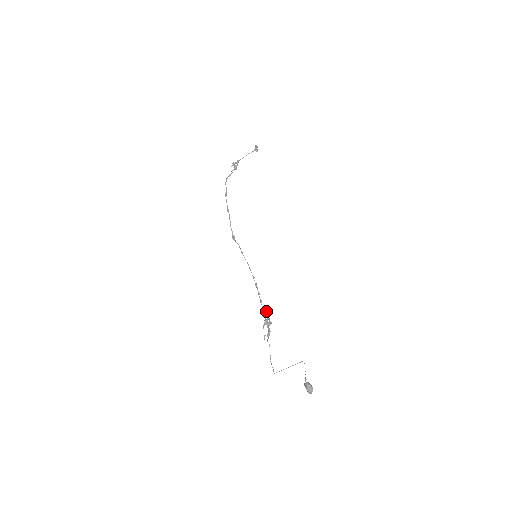
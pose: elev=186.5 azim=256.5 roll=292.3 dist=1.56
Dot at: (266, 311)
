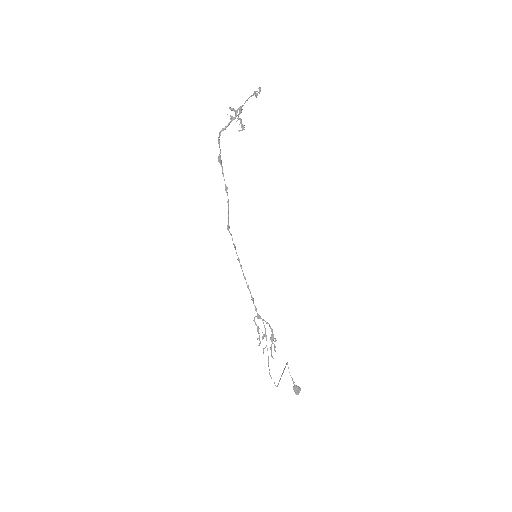
Dot at: (269, 324)
